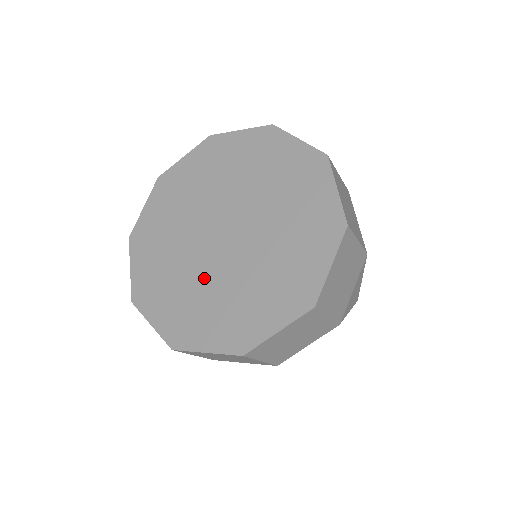
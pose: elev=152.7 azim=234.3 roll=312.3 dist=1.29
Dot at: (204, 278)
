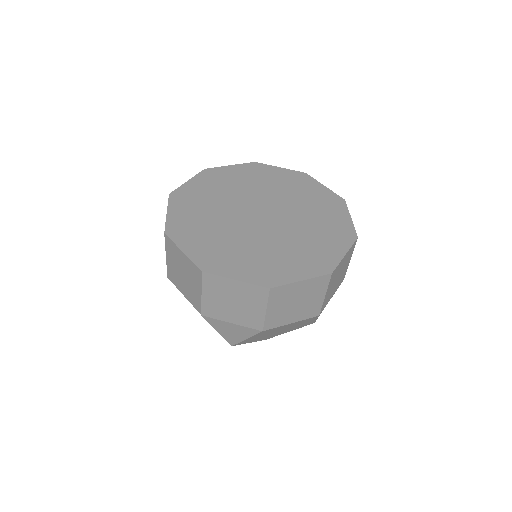
Dot at: (240, 235)
